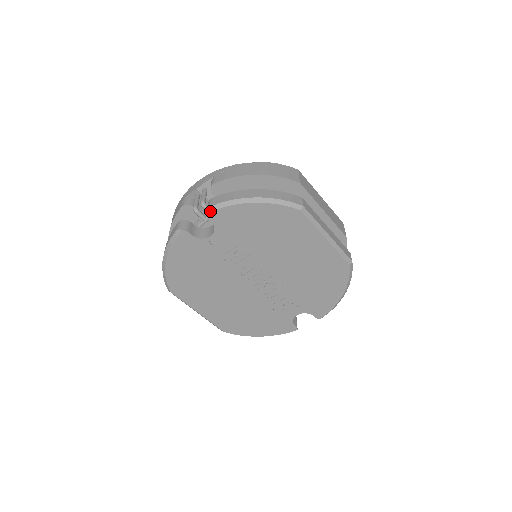
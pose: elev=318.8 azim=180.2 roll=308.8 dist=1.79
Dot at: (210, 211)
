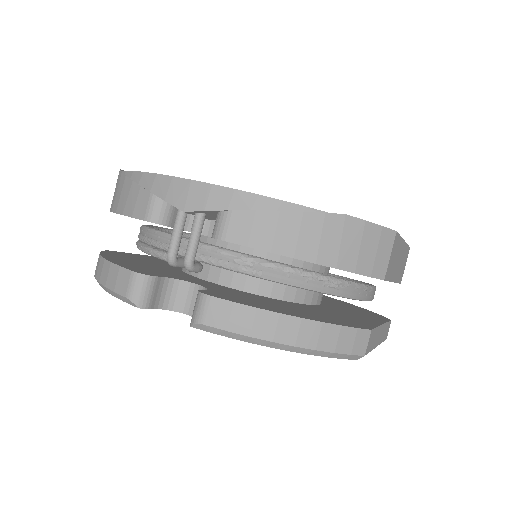
Dot at: (198, 328)
